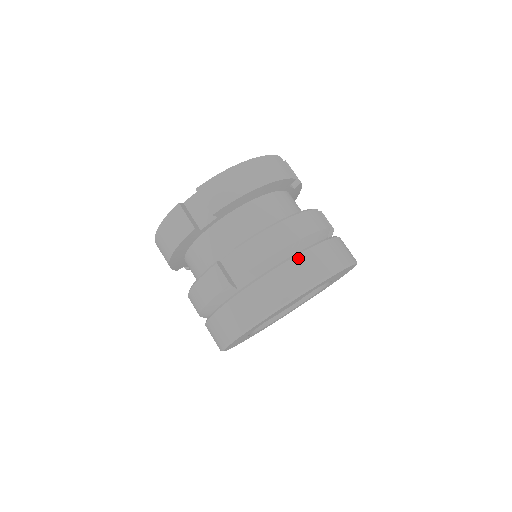
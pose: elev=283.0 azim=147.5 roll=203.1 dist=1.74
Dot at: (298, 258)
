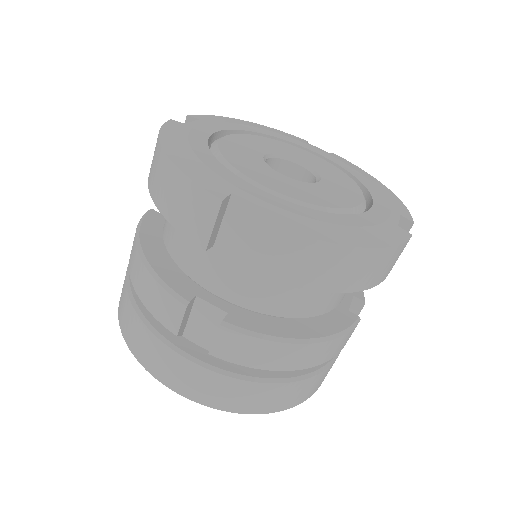
Dot at: (271, 386)
